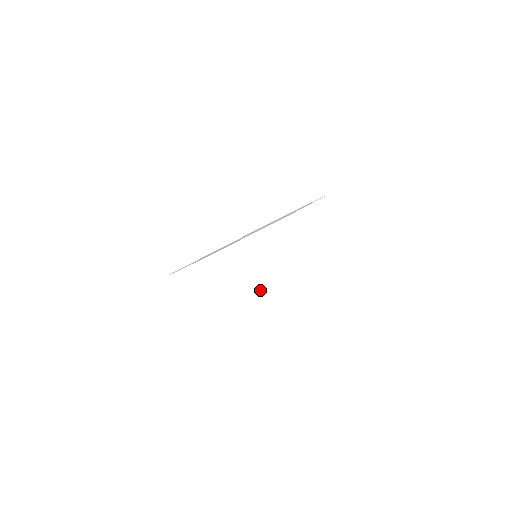
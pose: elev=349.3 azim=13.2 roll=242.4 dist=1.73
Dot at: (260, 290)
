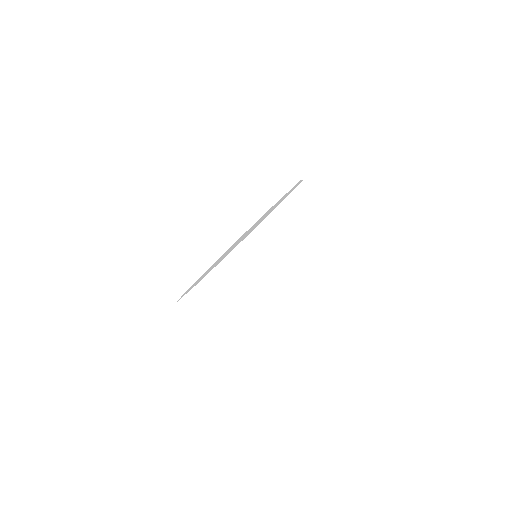
Dot at: (250, 308)
